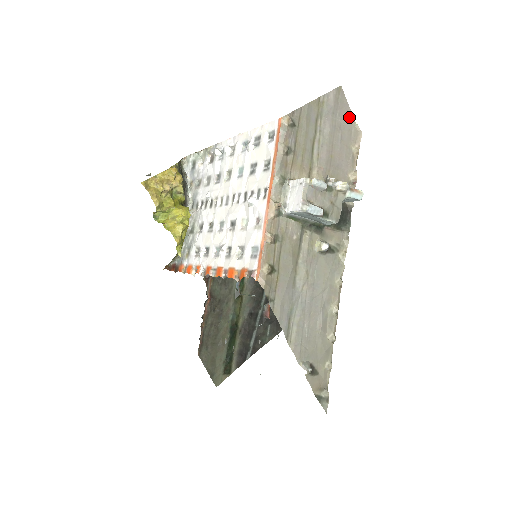
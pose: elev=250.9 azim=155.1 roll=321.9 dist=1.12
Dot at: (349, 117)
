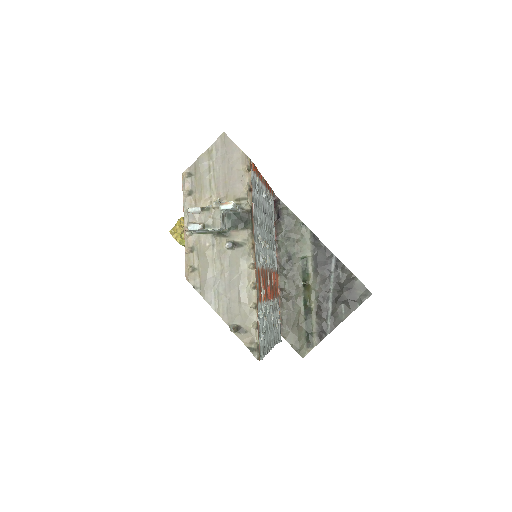
Dot at: (235, 149)
